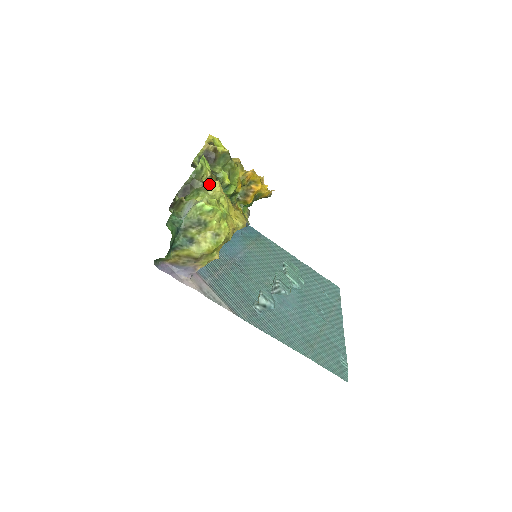
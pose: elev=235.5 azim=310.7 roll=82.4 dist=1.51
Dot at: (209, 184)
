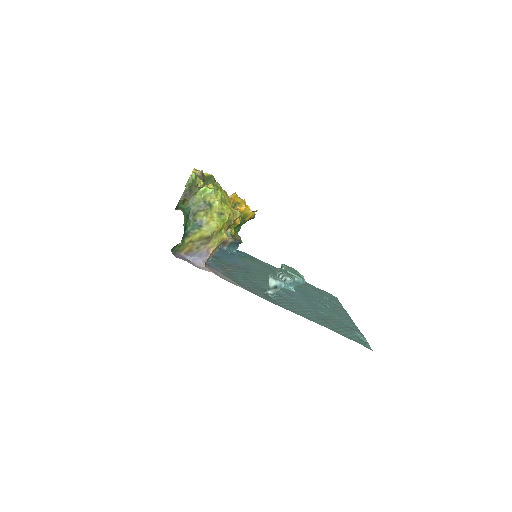
Dot at: occluded
